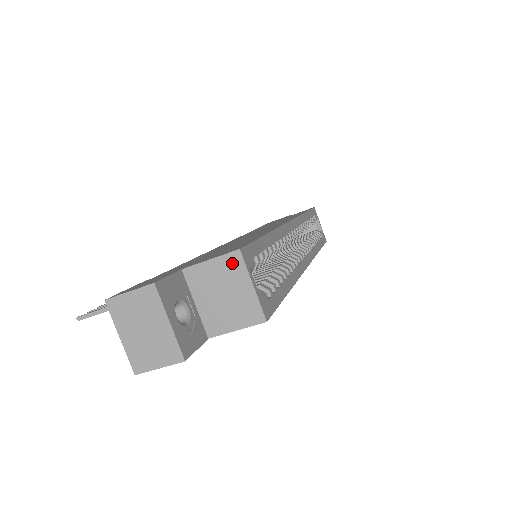
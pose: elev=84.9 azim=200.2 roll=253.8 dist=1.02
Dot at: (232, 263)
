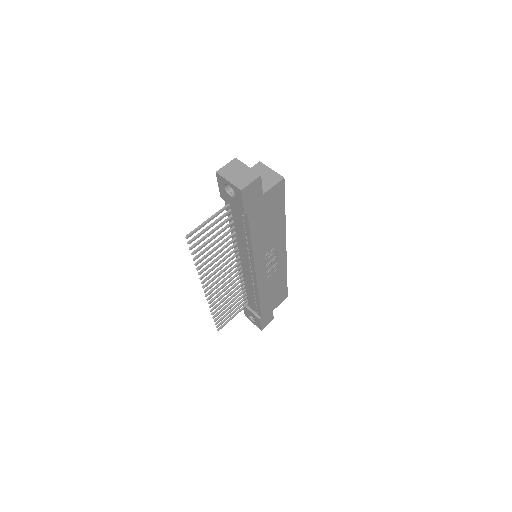
Dot at: (259, 166)
